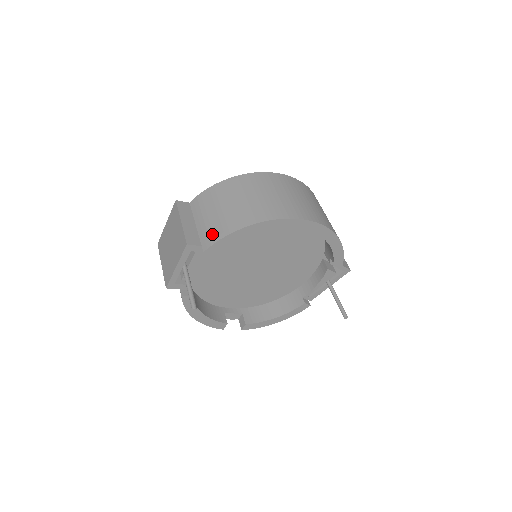
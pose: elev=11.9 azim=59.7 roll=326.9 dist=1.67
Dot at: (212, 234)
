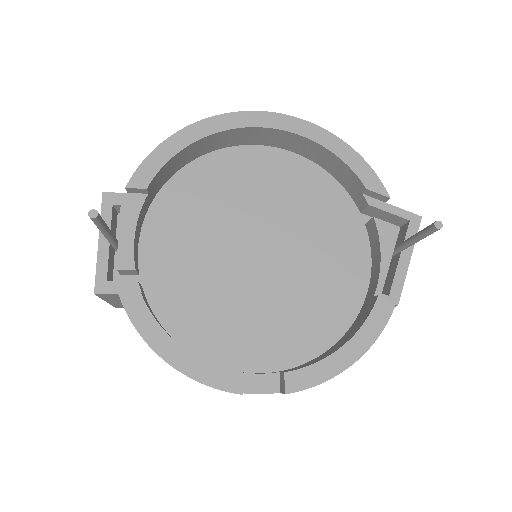
Dot at: occluded
